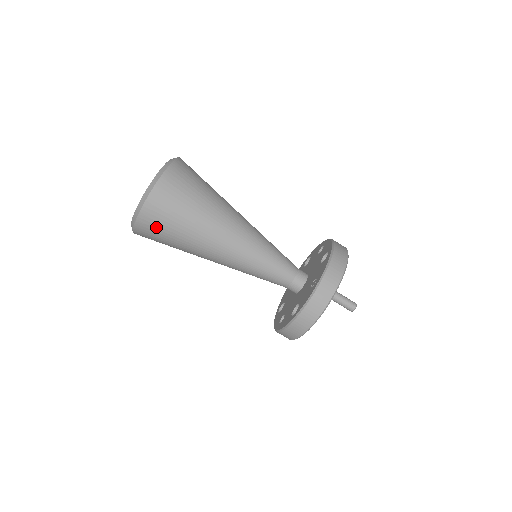
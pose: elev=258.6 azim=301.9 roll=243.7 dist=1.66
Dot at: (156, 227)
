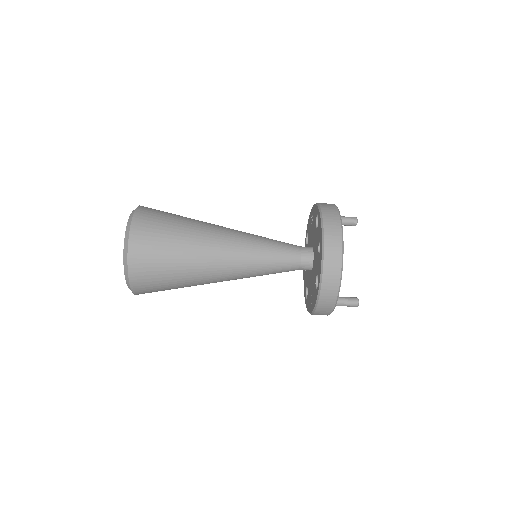
Dot at: occluded
